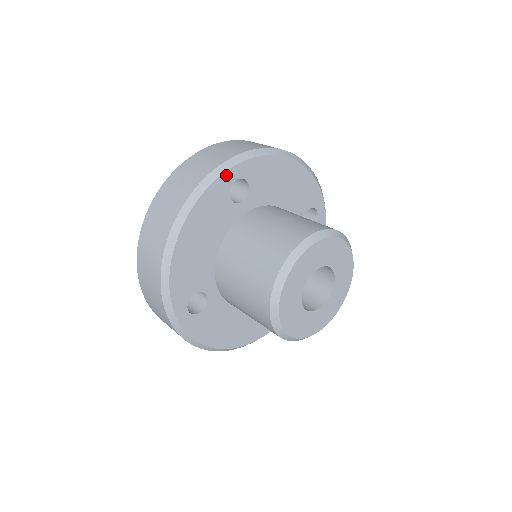
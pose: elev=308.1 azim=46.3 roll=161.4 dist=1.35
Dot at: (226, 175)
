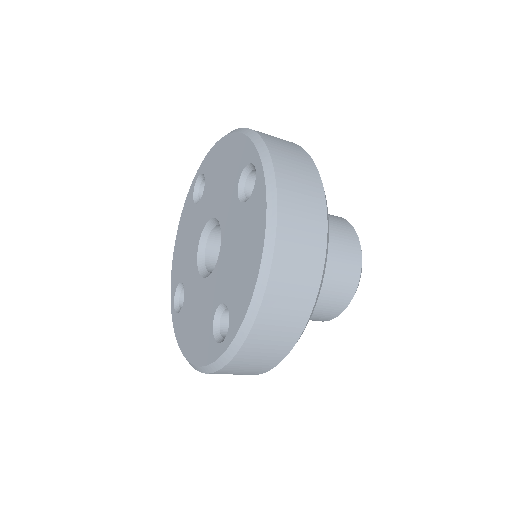
Dot at: occluded
